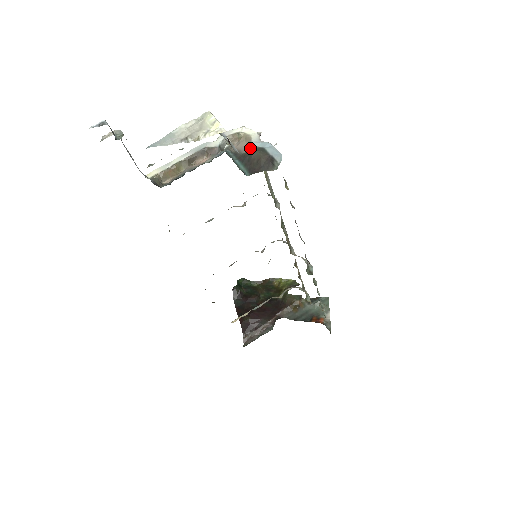
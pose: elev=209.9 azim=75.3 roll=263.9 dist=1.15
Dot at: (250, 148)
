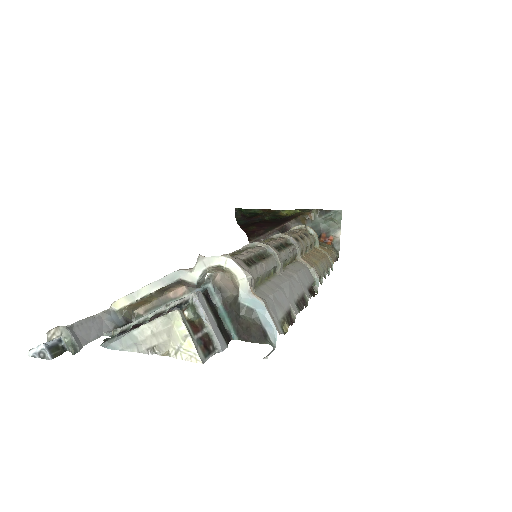
Dot at: (237, 302)
